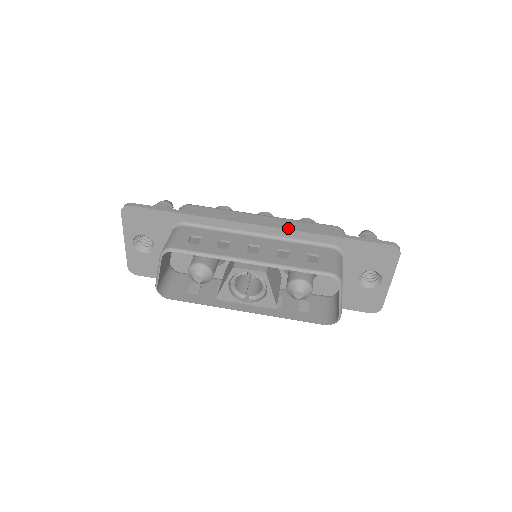
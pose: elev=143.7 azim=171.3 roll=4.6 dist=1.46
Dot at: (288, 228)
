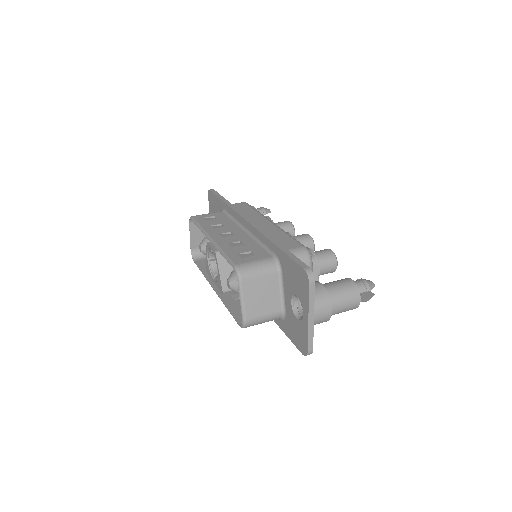
Dot at: (258, 229)
